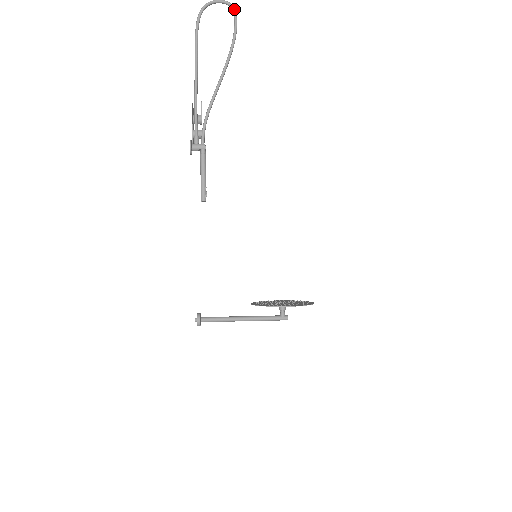
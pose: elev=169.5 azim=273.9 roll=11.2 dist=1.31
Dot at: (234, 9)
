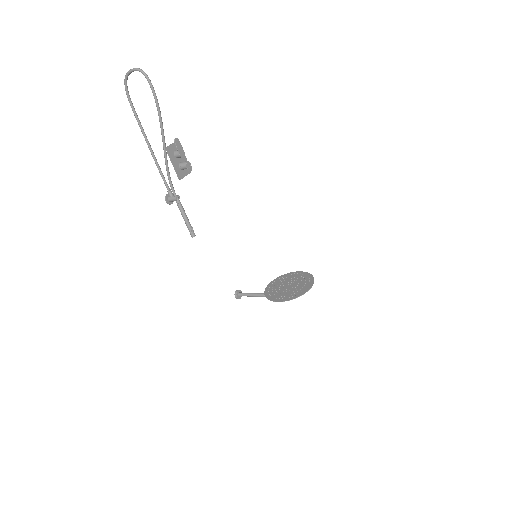
Dot at: (144, 75)
